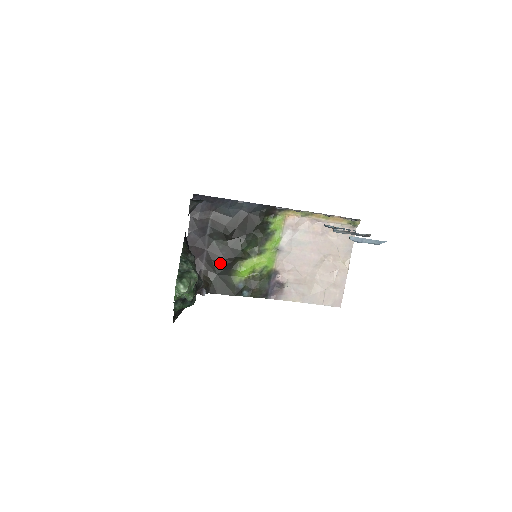
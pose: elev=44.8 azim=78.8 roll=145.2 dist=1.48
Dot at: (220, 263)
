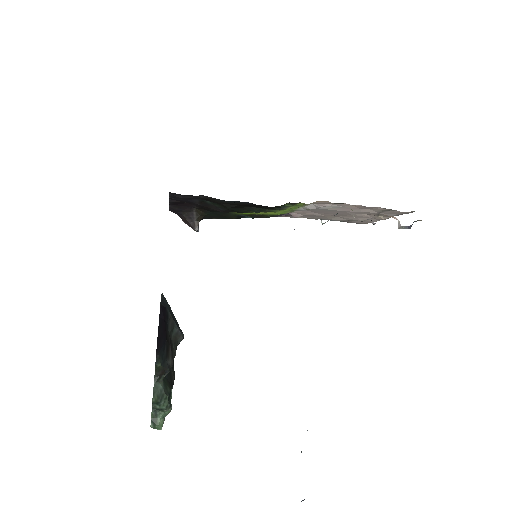
Dot at: occluded
